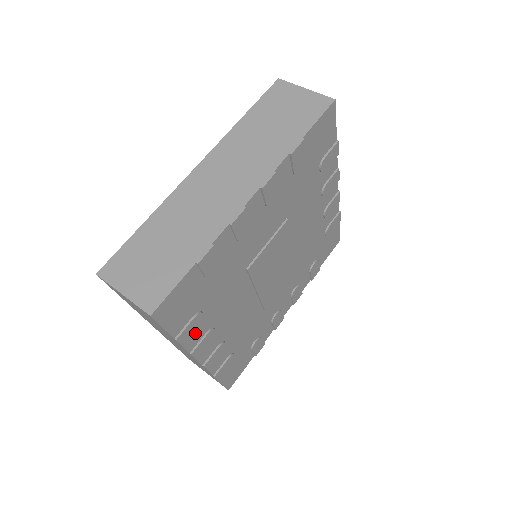
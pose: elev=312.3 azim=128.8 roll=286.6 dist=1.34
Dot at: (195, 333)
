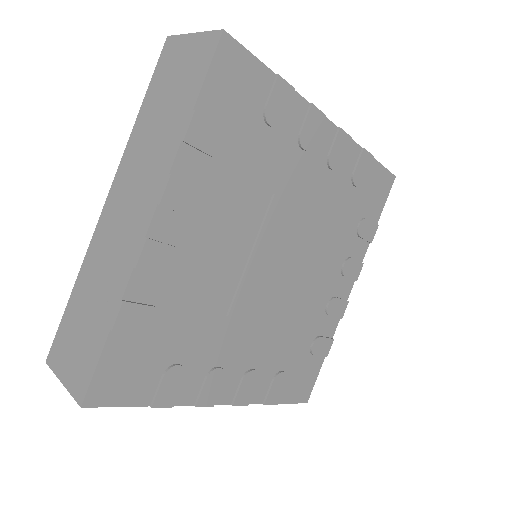
Dot at: (198, 159)
